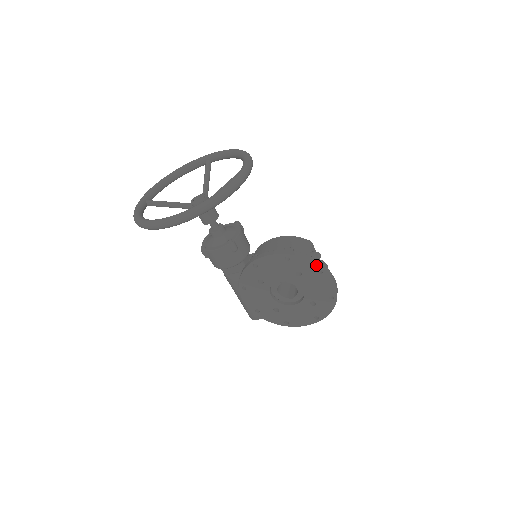
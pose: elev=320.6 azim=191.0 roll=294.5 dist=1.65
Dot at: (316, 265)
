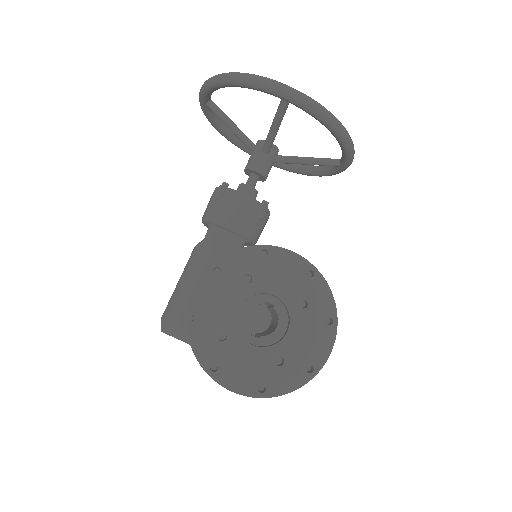
Dot at: (334, 308)
